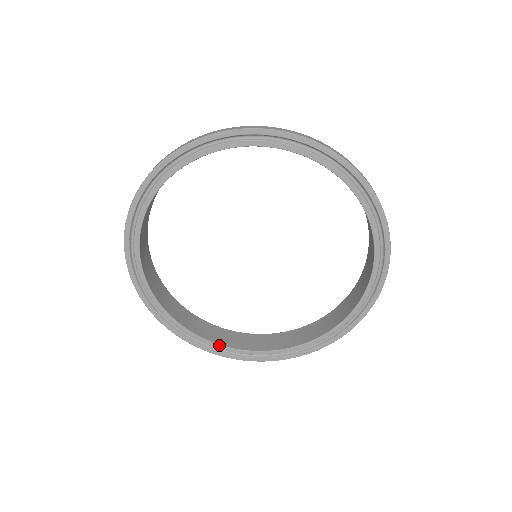
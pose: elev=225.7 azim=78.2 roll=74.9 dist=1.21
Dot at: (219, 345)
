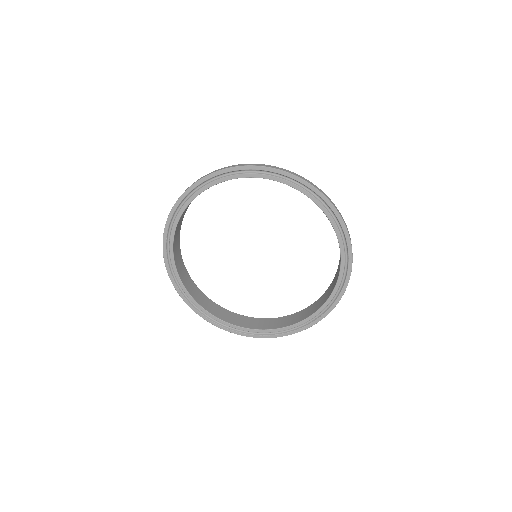
Dot at: (184, 286)
